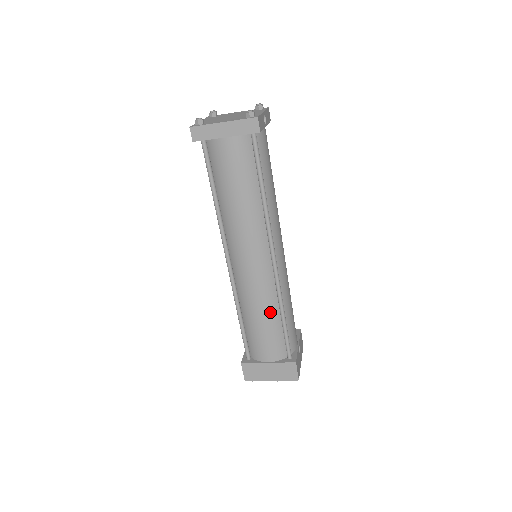
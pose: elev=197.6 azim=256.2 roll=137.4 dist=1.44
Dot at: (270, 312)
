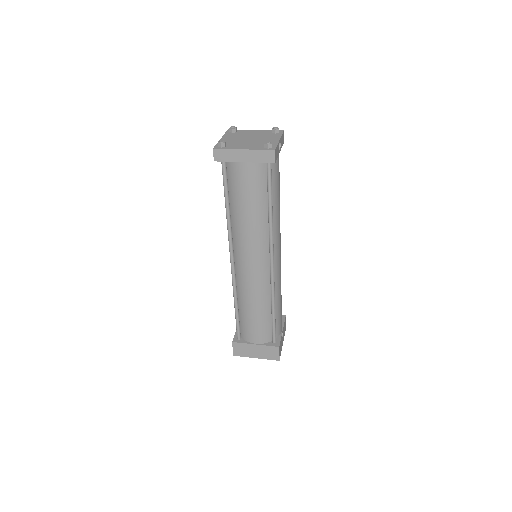
Dot at: (263, 305)
